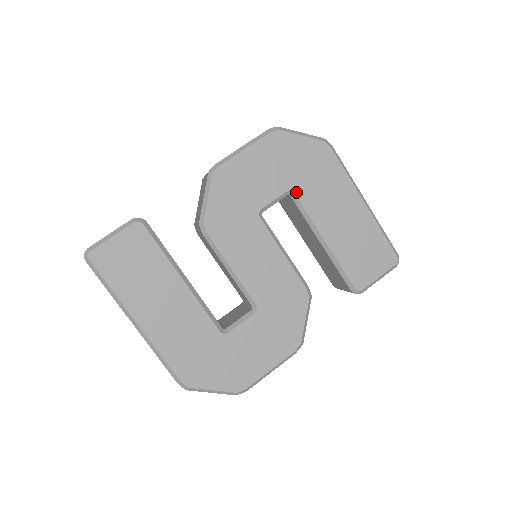
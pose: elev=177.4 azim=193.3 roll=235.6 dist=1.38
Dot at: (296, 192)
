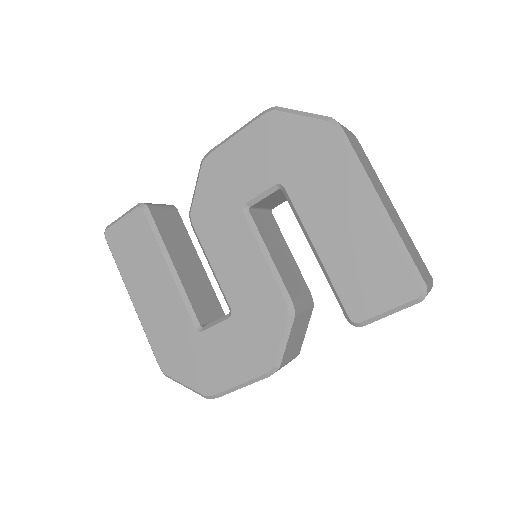
Dot at: (286, 186)
